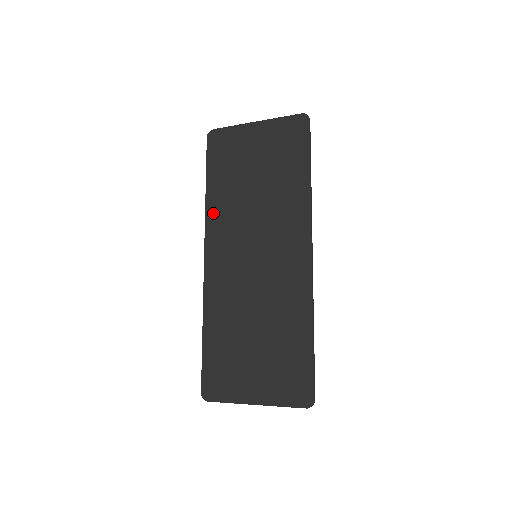
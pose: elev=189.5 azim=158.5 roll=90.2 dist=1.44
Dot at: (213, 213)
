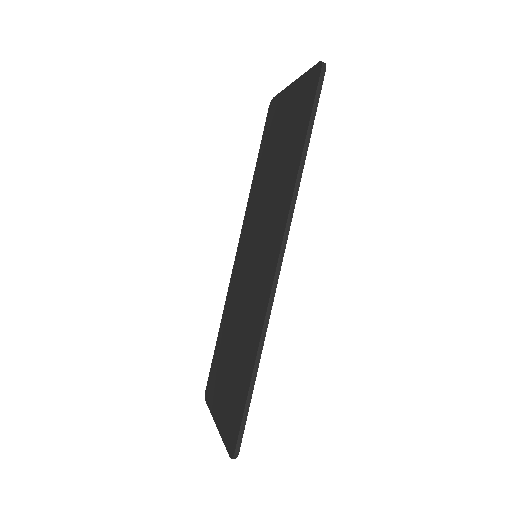
Dot at: (251, 199)
